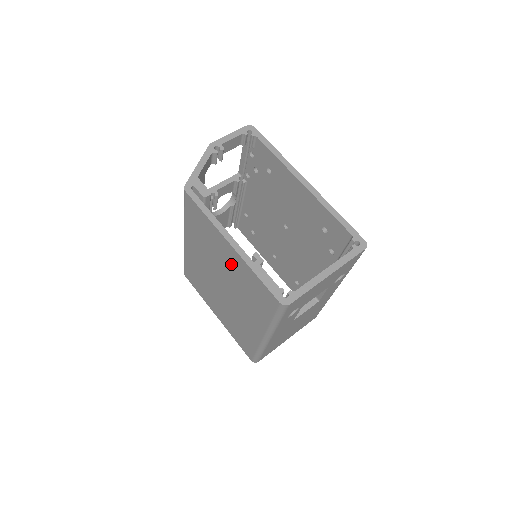
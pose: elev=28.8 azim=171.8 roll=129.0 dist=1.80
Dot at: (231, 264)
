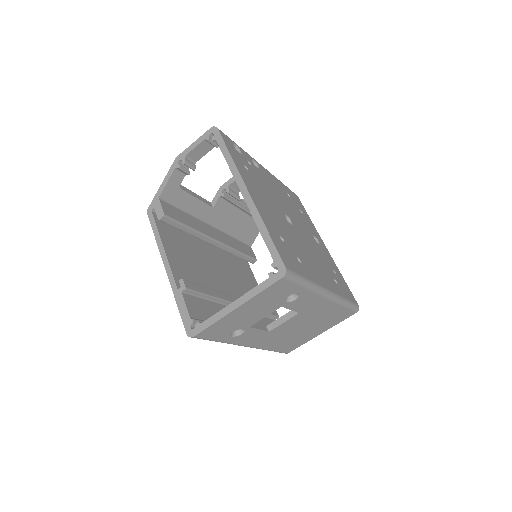
Dot at: occluded
